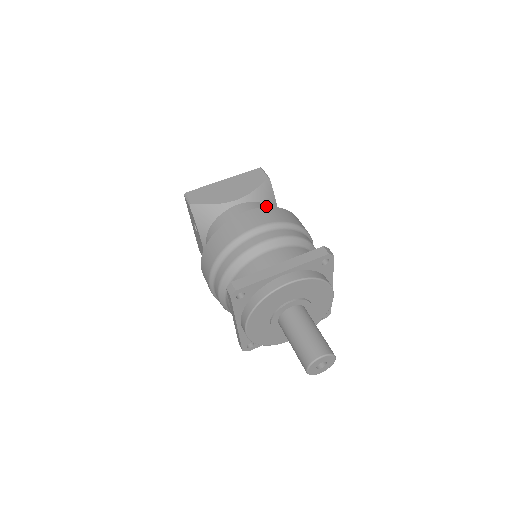
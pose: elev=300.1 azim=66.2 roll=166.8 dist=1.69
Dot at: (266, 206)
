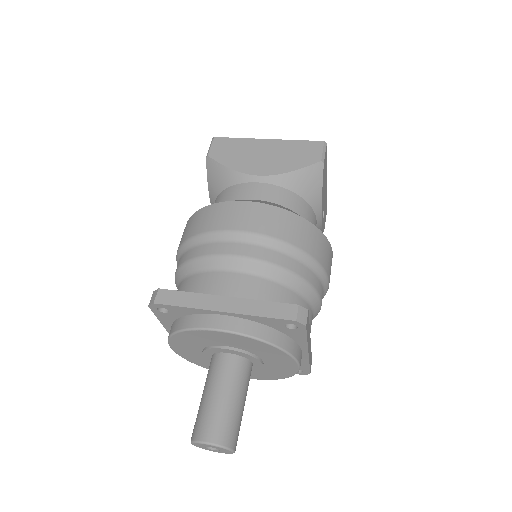
Dot at: (297, 199)
